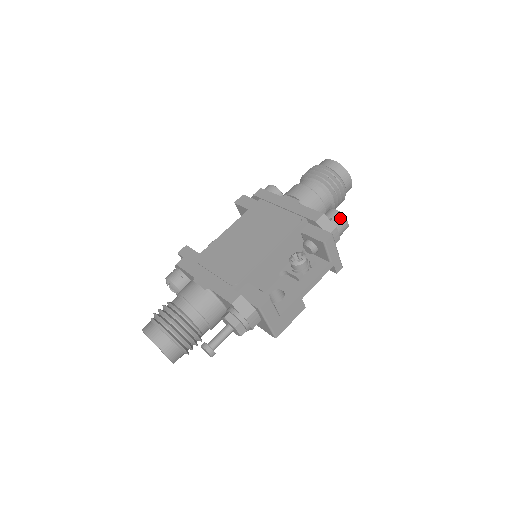
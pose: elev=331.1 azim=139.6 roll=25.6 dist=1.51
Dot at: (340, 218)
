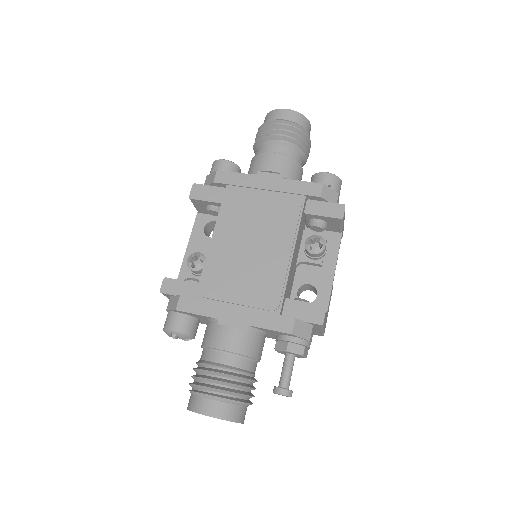
Dot at: (336, 181)
